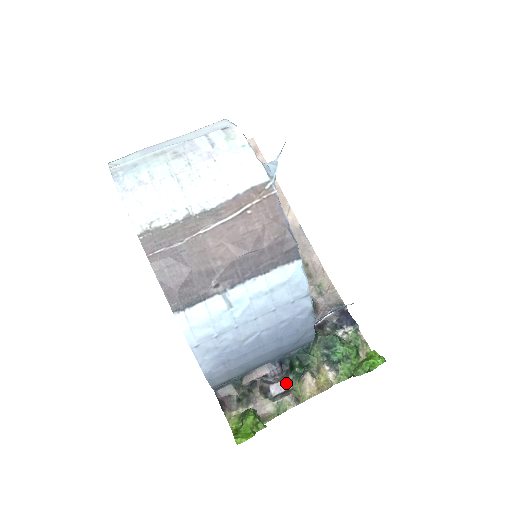
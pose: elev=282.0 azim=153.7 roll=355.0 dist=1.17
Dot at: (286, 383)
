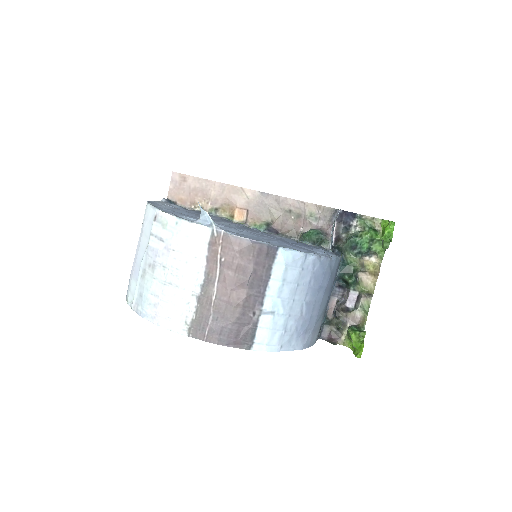
Dot at: (353, 294)
